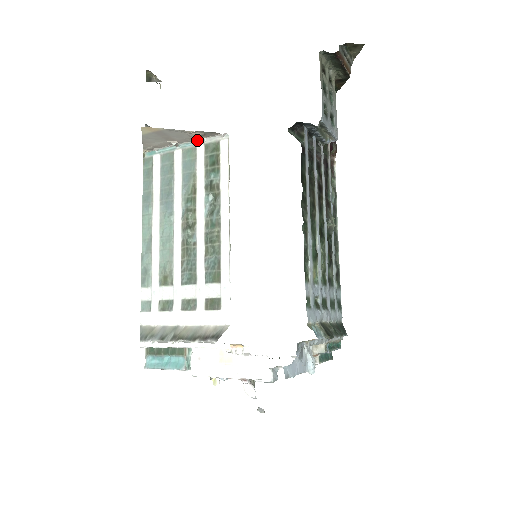
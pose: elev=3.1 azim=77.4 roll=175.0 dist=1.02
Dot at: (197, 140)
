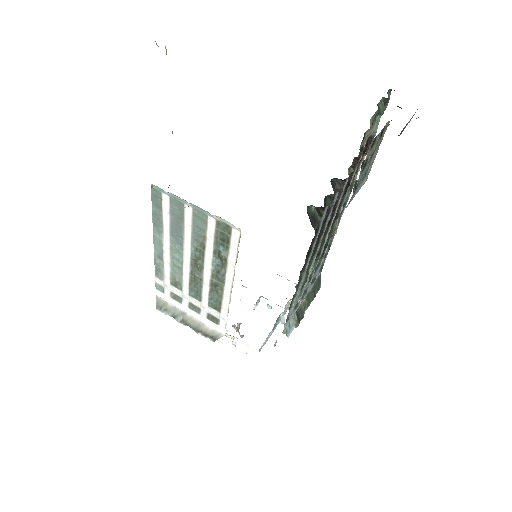
Dot at: (209, 213)
